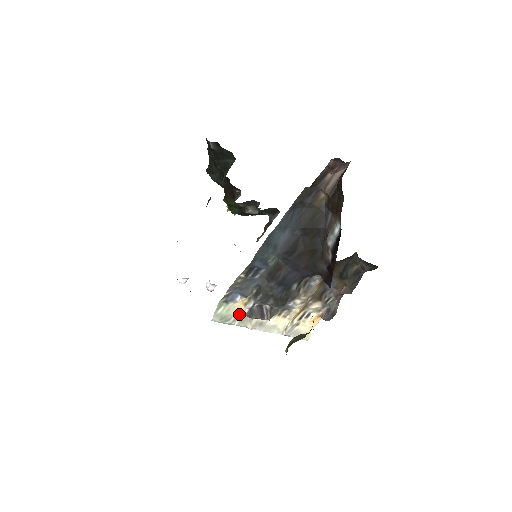
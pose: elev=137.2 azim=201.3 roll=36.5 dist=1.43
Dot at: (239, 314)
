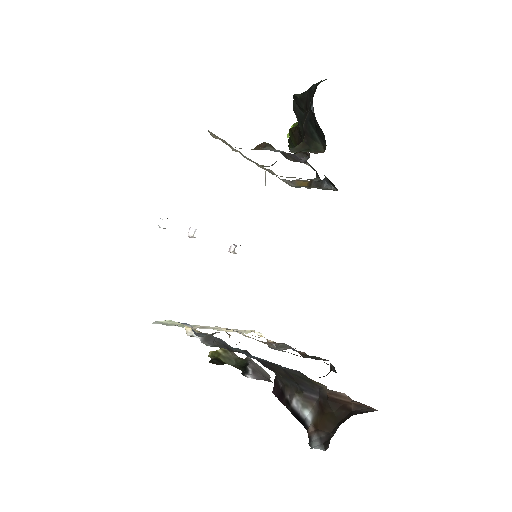
Dot at: occluded
